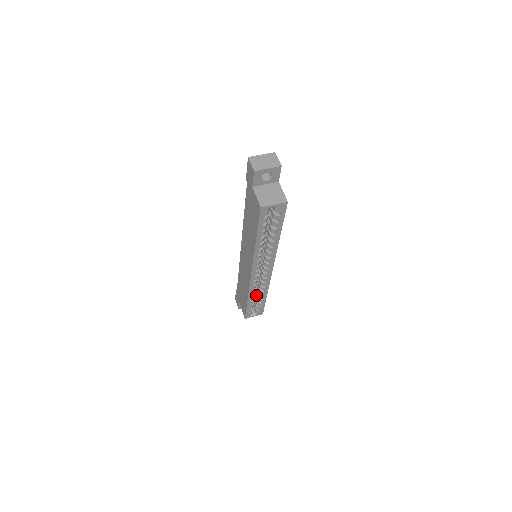
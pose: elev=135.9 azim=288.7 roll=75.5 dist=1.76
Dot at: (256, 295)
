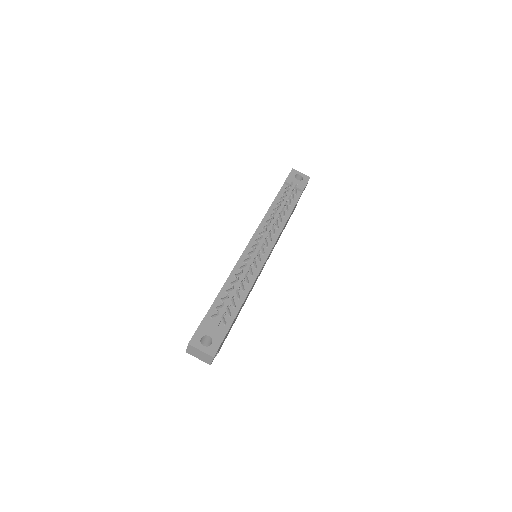
Dot at: occluded
